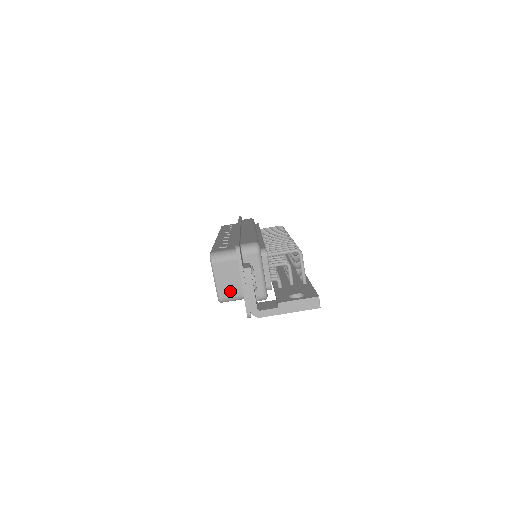
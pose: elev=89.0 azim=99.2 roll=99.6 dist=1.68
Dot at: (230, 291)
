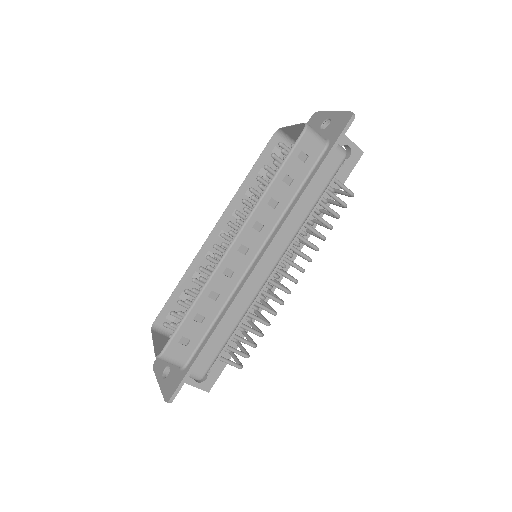
Dot at: (163, 340)
